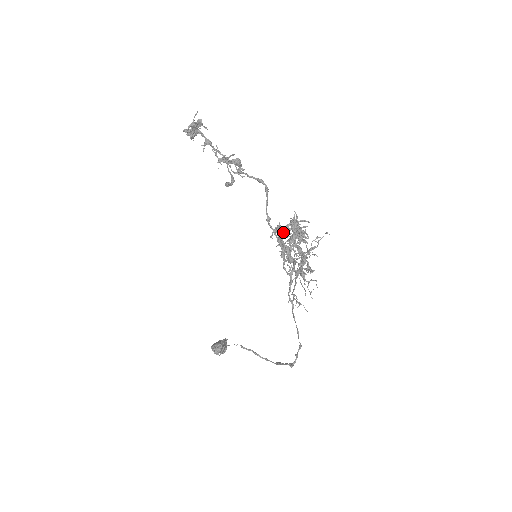
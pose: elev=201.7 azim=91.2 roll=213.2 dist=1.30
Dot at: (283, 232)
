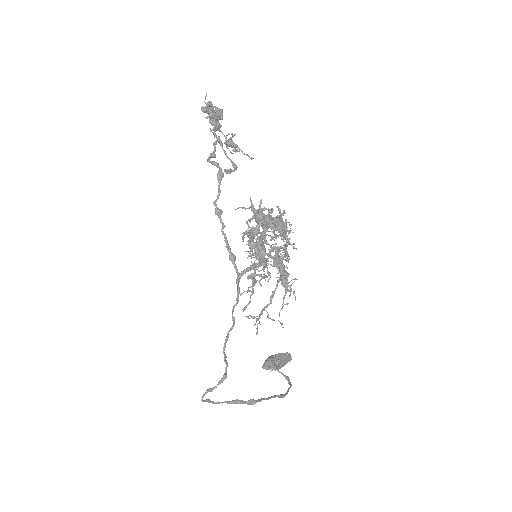
Dot at: (269, 225)
